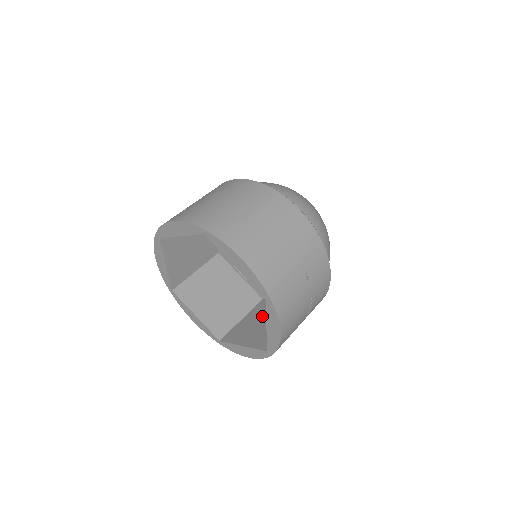
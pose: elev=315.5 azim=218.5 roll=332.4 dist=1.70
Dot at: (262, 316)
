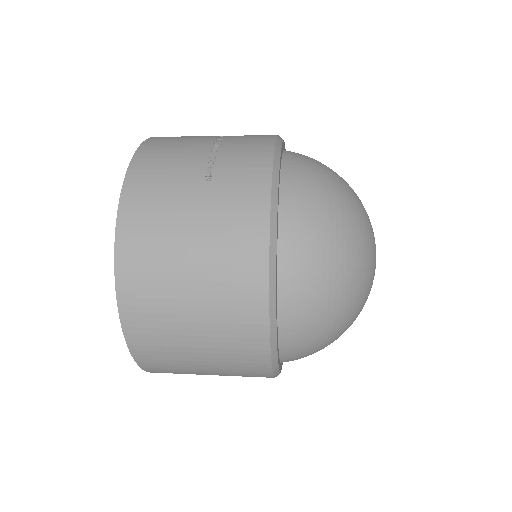
Dot at: occluded
